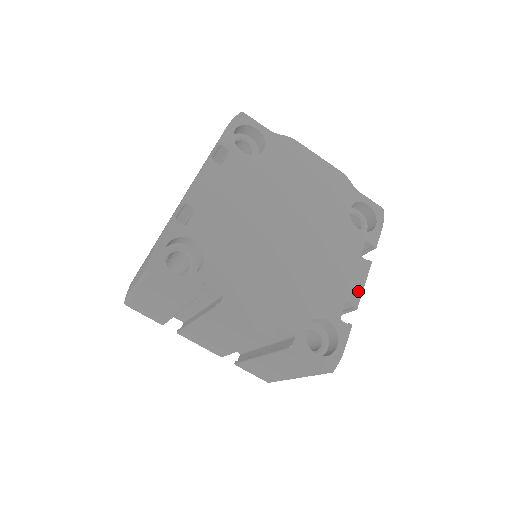
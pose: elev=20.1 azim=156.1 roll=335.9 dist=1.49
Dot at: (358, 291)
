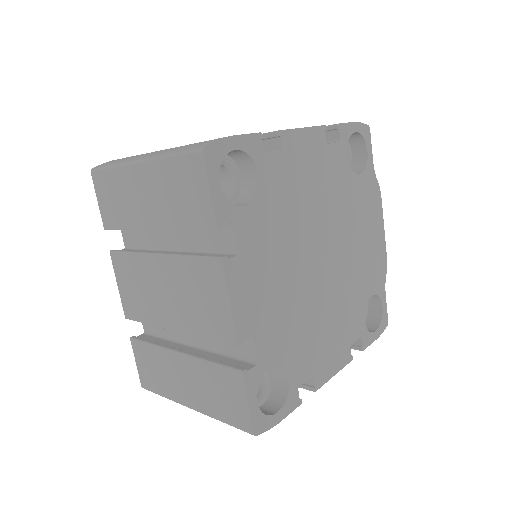
Dot at: (327, 375)
